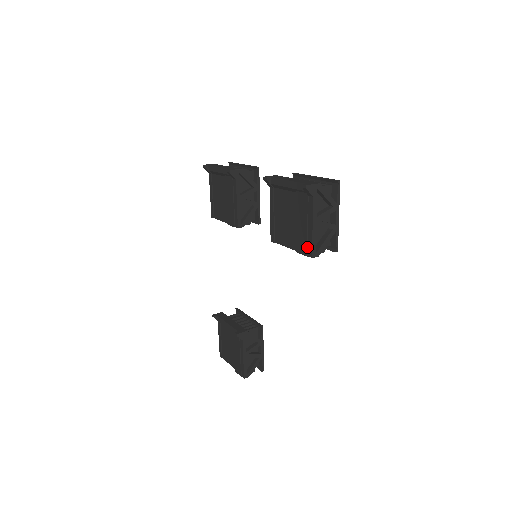
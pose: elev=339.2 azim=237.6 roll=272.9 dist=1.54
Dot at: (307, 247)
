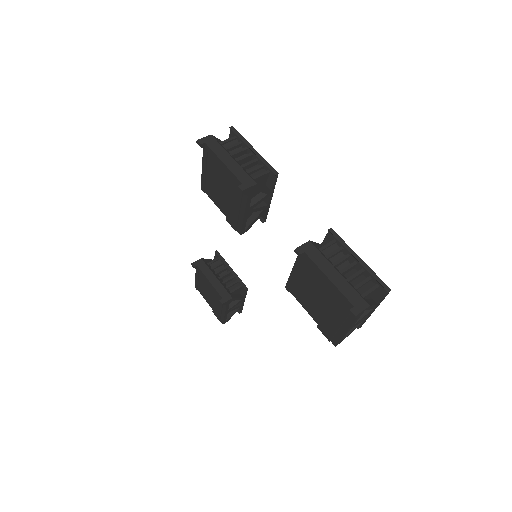
Dot at: (332, 337)
